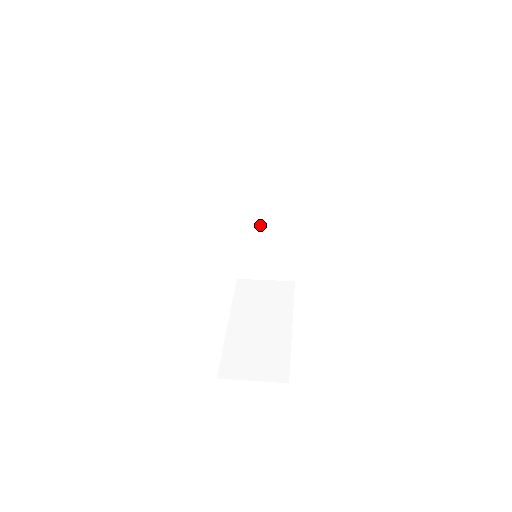
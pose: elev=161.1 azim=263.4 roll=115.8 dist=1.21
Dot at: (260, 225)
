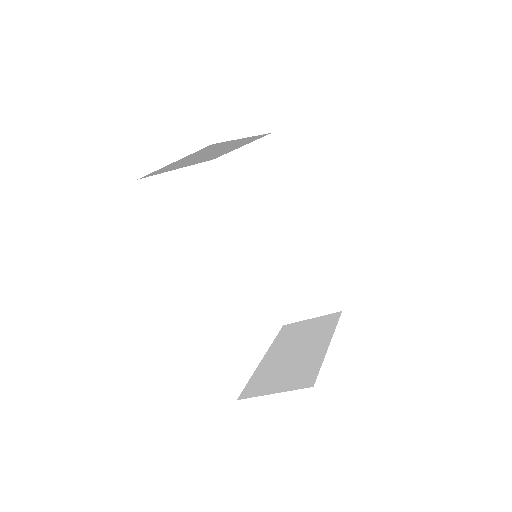
Dot at: (281, 251)
